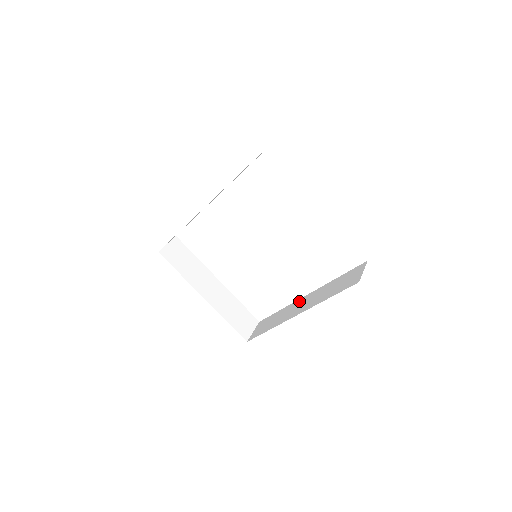
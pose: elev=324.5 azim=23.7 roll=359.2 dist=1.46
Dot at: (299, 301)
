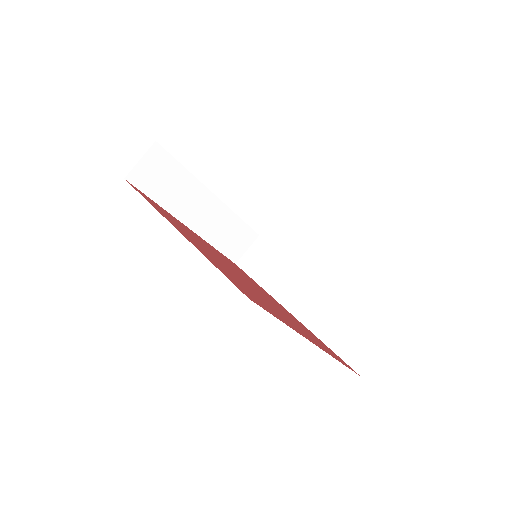
Dot at: (304, 278)
